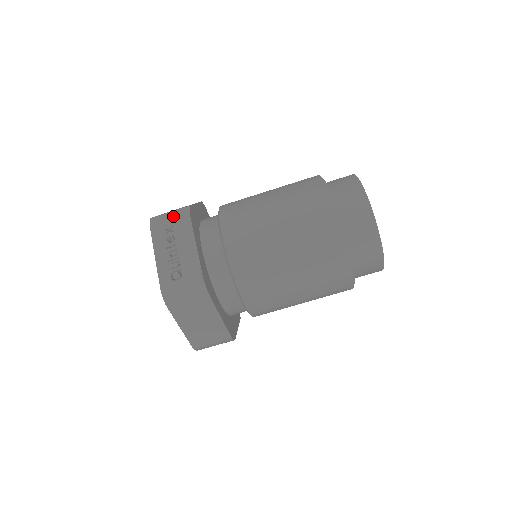
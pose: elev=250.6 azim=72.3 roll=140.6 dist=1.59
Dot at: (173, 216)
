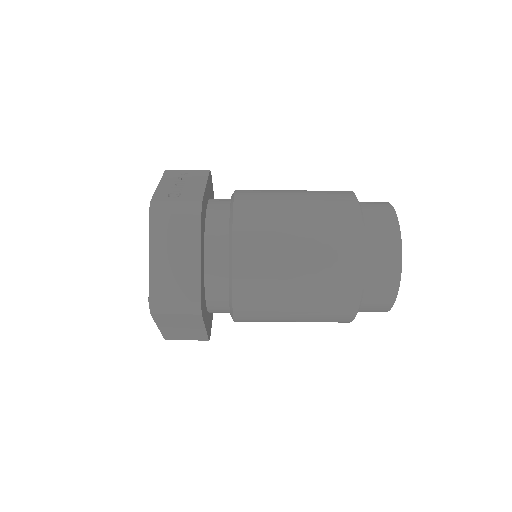
Dot at: (192, 170)
